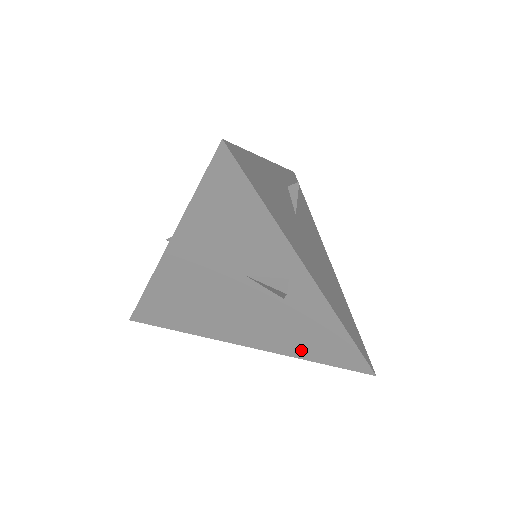
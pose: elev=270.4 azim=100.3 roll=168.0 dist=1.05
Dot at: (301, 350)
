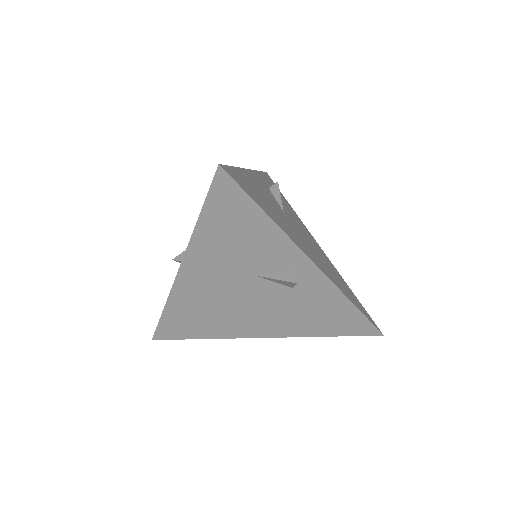
Dot at: (314, 329)
